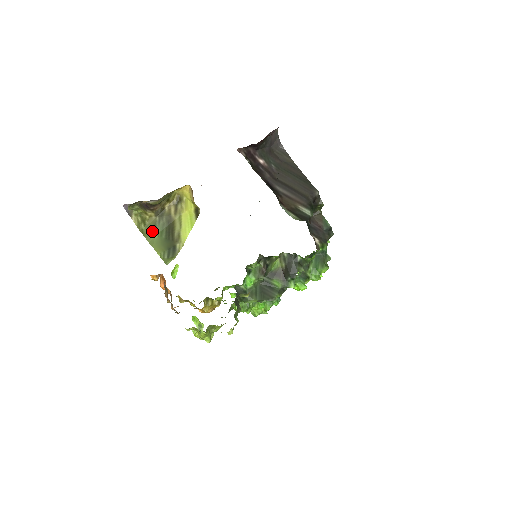
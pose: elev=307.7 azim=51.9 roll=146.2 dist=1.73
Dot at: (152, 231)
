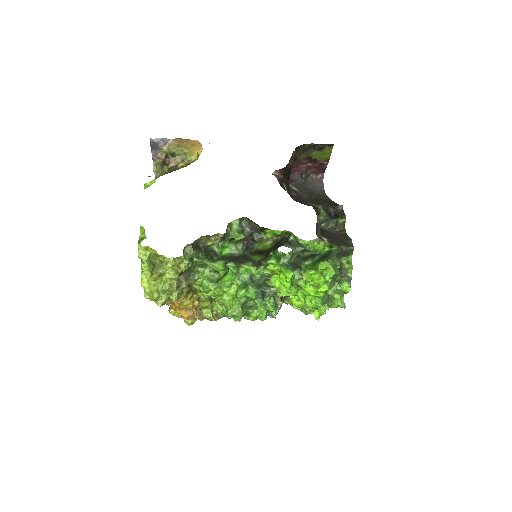
Dot at: occluded
